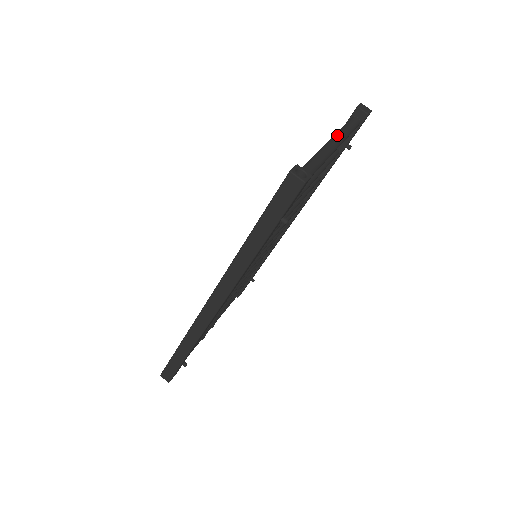
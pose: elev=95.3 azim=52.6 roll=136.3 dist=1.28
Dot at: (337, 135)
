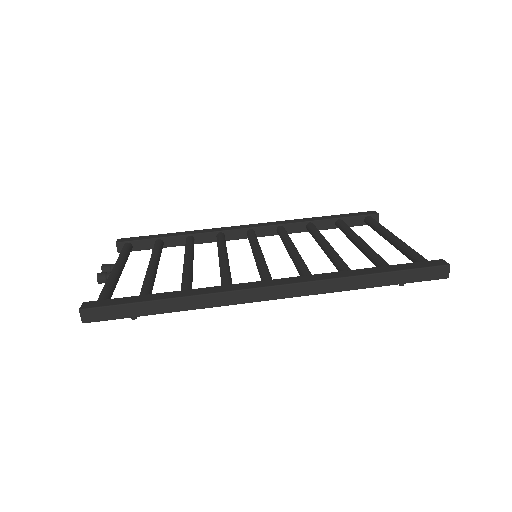
Dot at: (391, 232)
